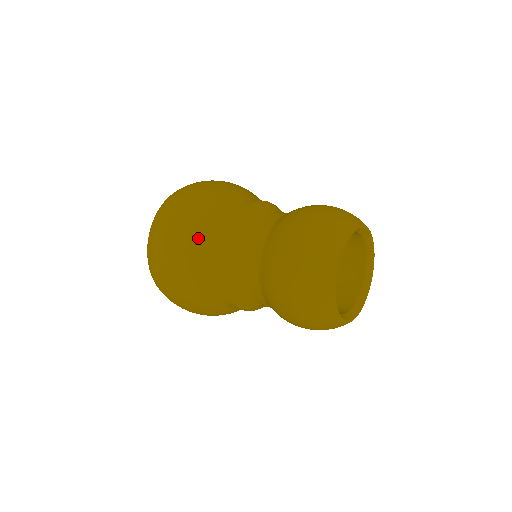
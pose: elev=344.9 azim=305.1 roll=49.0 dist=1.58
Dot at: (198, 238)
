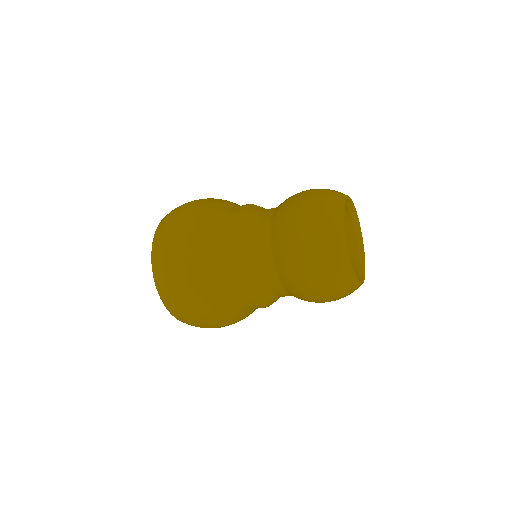
Dot at: (211, 214)
